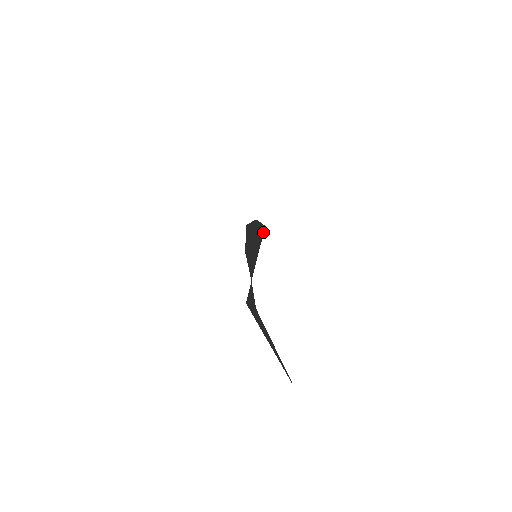
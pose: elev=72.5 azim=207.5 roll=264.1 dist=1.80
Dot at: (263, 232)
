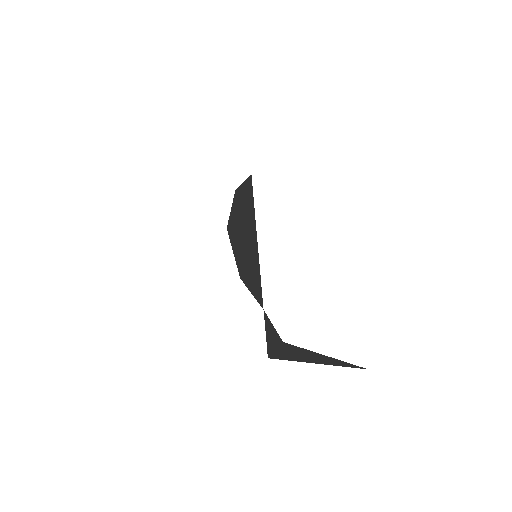
Dot at: (252, 192)
